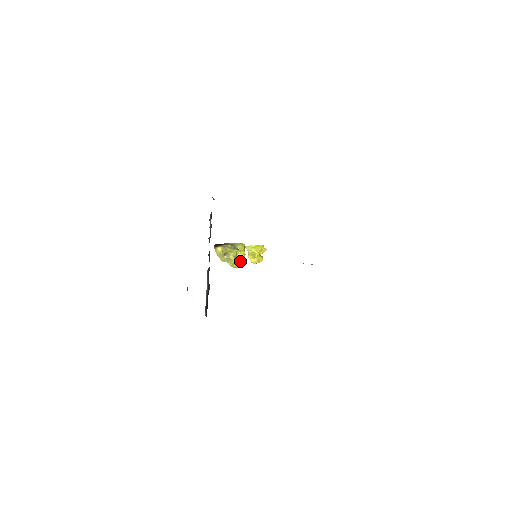
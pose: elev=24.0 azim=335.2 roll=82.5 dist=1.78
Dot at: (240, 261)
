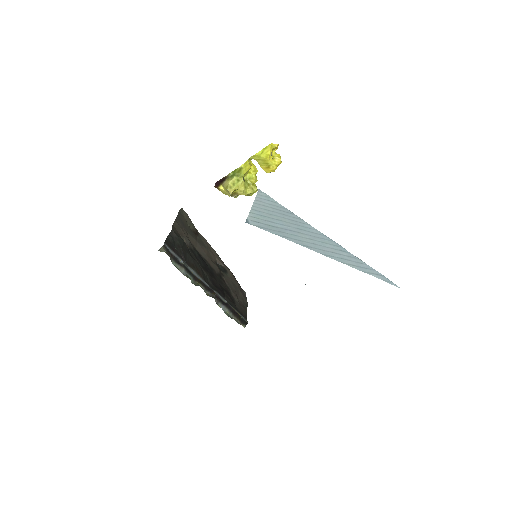
Dot at: (255, 182)
